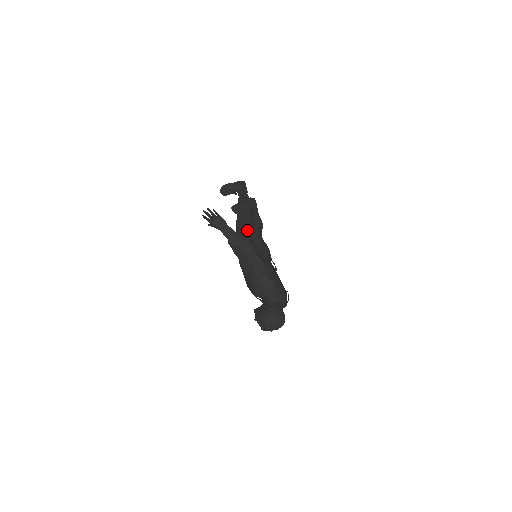
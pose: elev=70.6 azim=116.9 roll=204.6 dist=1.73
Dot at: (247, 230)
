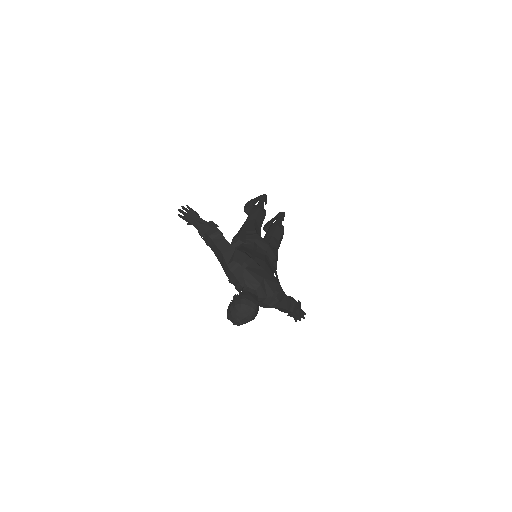
Dot at: (243, 229)
